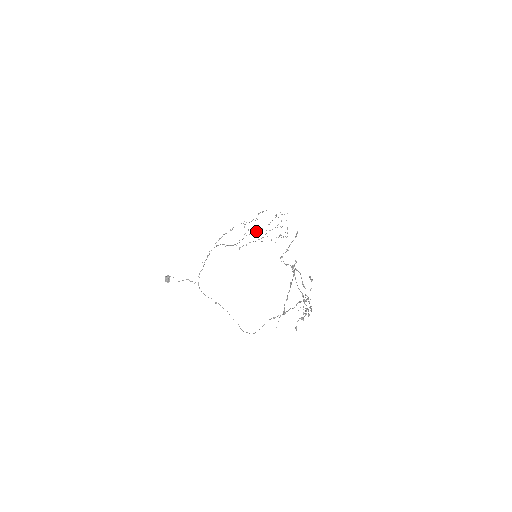
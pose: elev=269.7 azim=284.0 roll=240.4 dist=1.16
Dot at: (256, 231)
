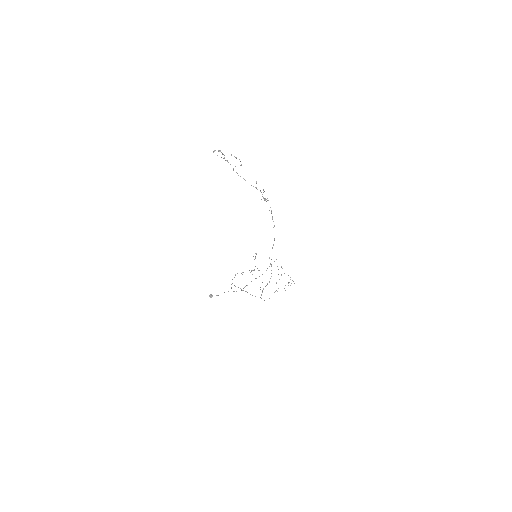
Dot at: (267, 283)
